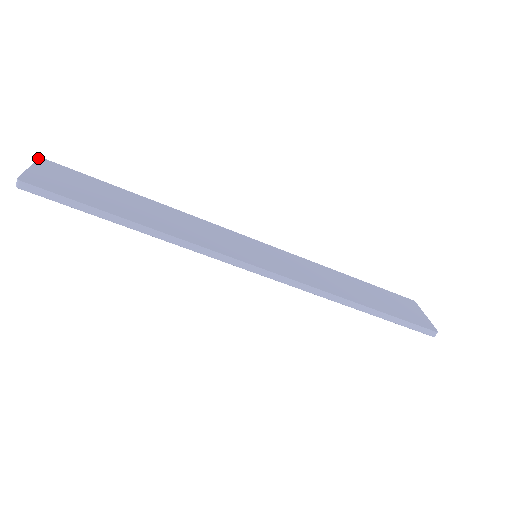
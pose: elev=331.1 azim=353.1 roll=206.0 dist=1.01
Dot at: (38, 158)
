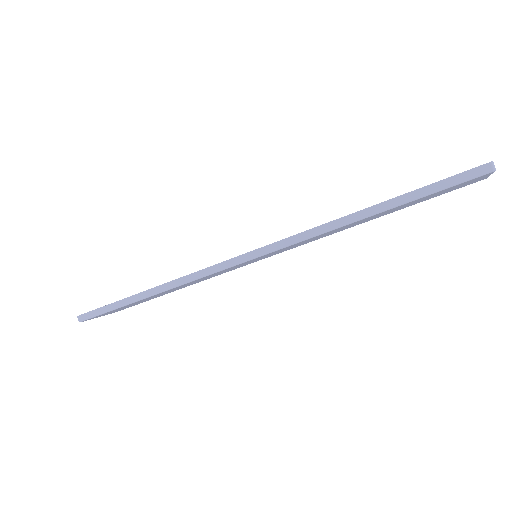
Dot at: occluded
